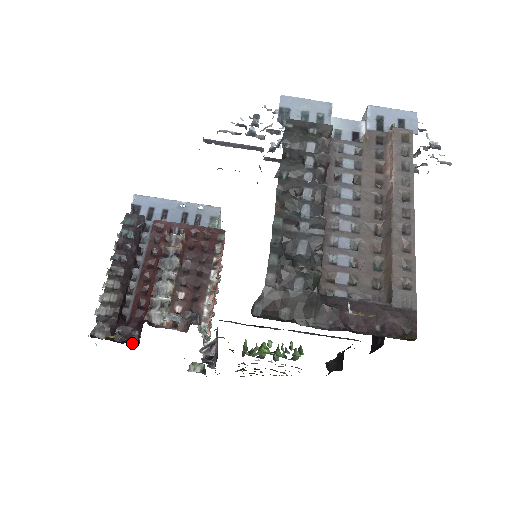
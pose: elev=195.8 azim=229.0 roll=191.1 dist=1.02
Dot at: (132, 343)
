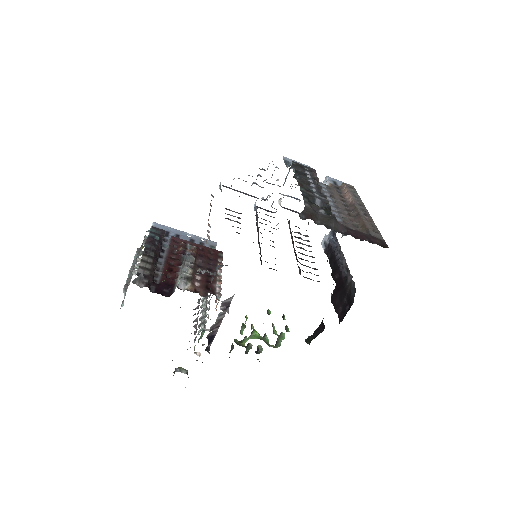
Dot at: occluded
